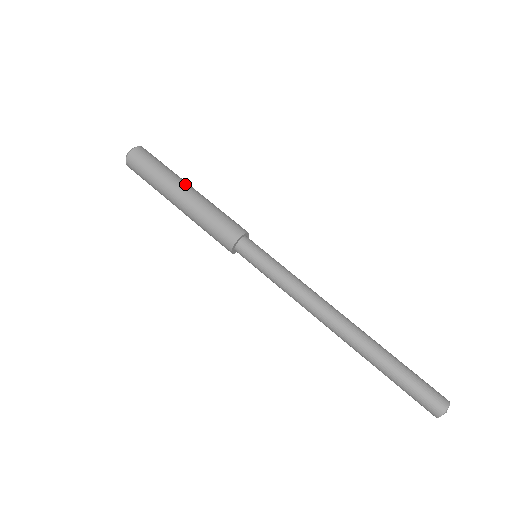
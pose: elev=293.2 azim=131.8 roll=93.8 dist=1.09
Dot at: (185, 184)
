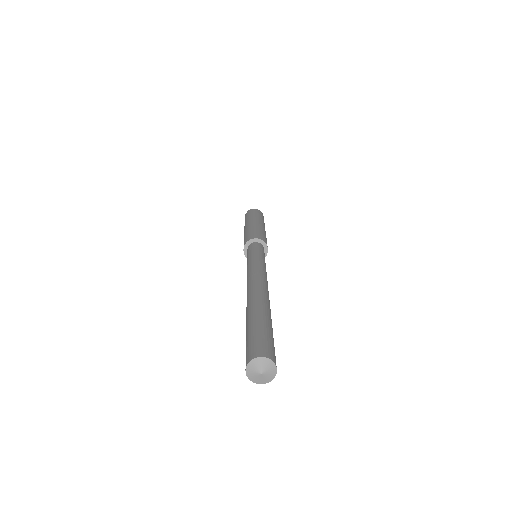
Dot at: occluded
